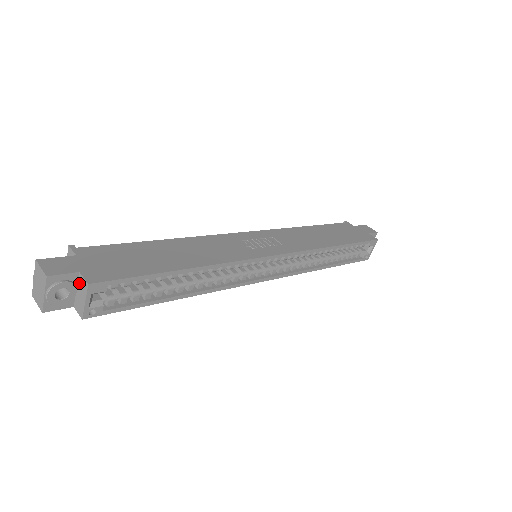
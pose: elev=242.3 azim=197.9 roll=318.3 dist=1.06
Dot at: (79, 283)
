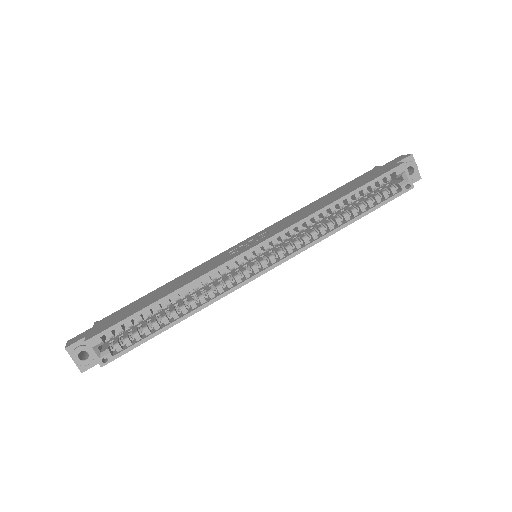
Dot at: occluded
